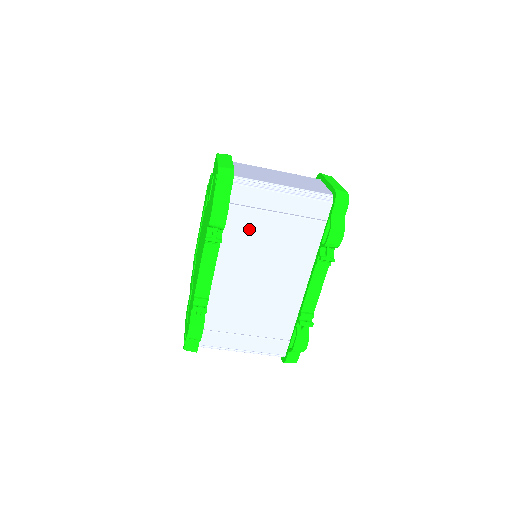
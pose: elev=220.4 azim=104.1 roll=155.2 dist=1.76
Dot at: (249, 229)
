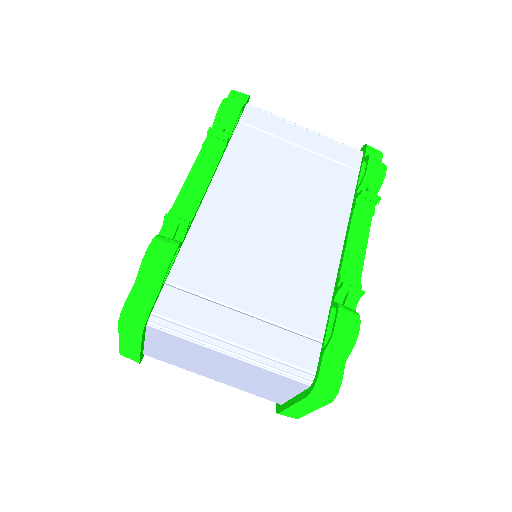
Dot at: (262, 154)
